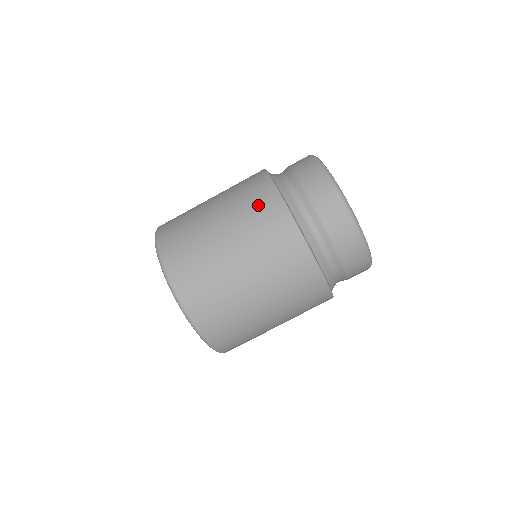
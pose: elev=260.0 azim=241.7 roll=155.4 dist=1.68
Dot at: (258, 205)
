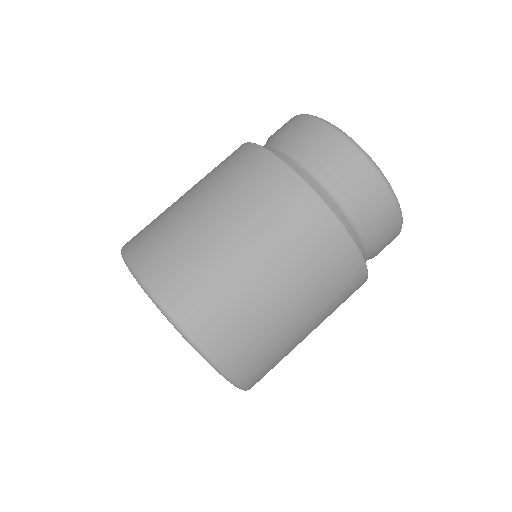
Dot at: (312, 238)
